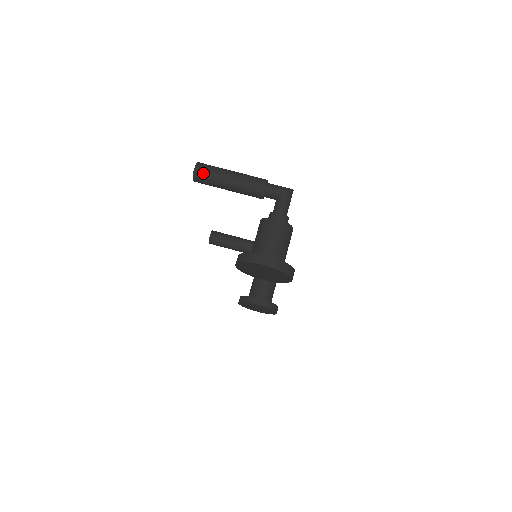
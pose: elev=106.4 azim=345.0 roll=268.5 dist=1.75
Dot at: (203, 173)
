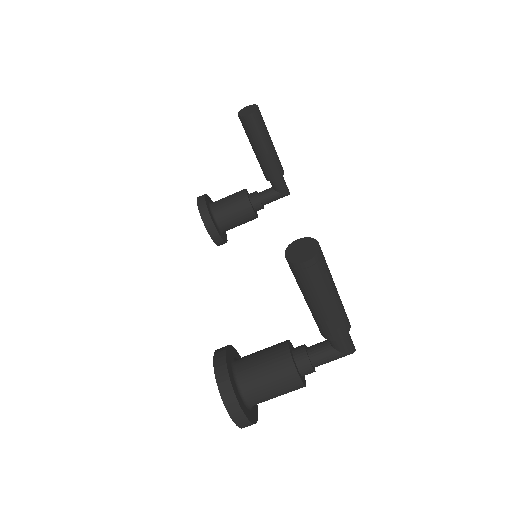
Dot at: (305, 275)
